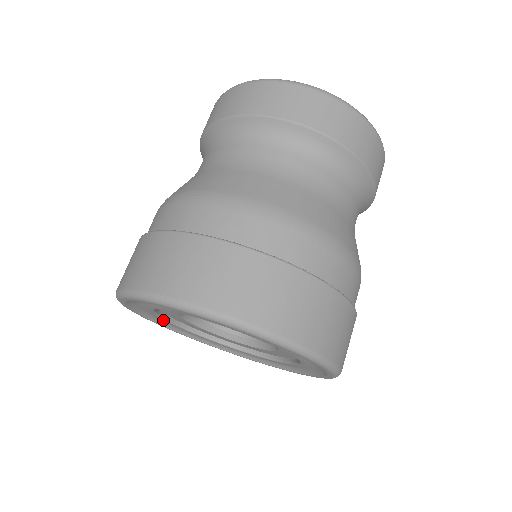
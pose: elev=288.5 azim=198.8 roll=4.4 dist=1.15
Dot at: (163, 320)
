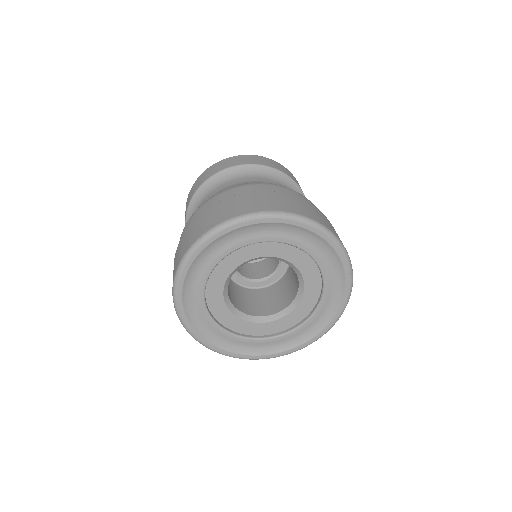
Dot at: (221, 334)
